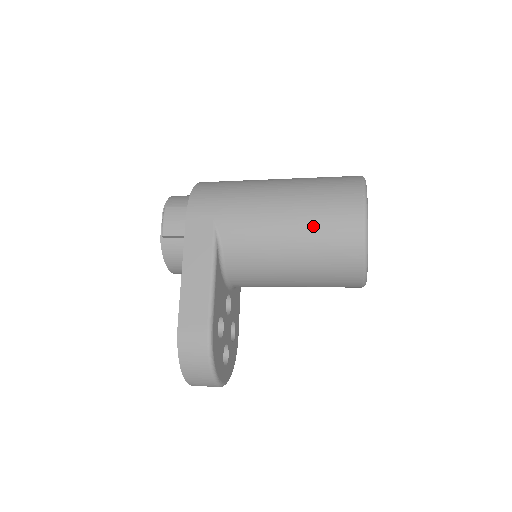
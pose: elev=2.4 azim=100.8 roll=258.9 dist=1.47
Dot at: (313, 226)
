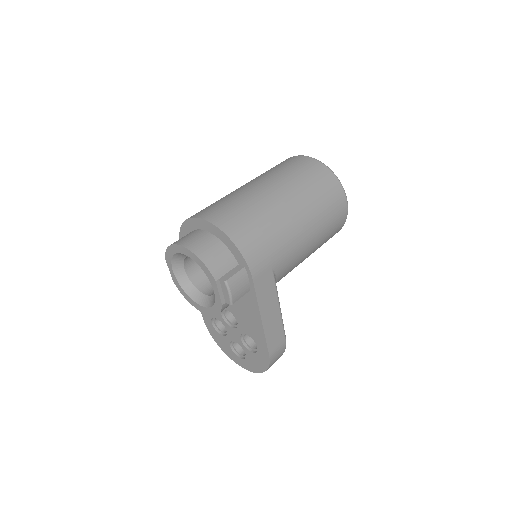
Dot at: (326, 231)
